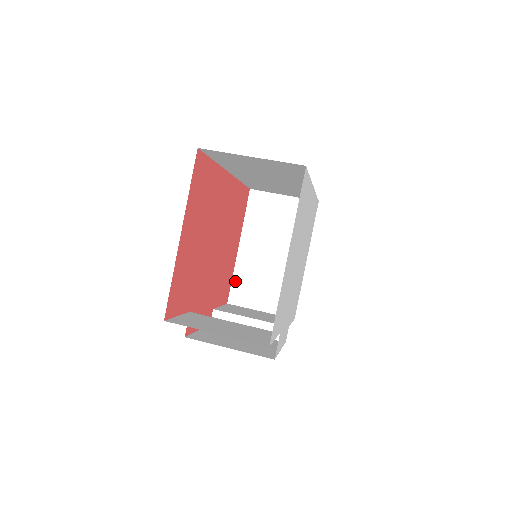
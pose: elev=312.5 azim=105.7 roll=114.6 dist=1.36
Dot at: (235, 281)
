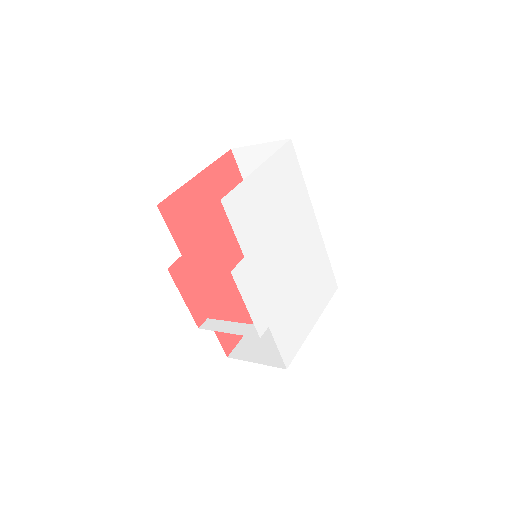
Dot at: (243, 341)
